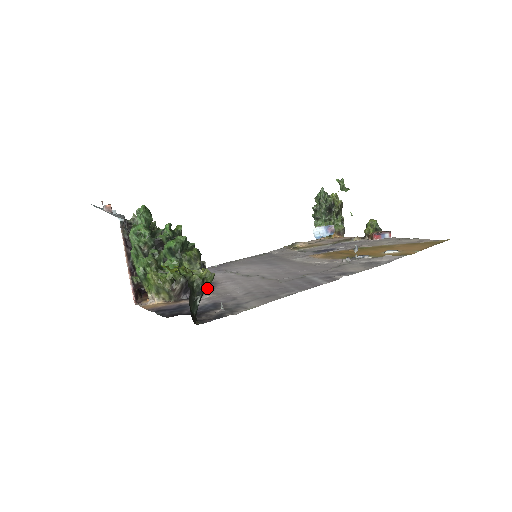
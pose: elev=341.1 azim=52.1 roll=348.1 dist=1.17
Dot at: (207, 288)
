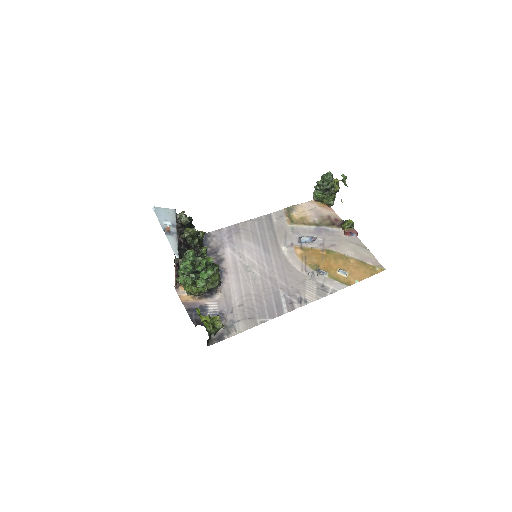
Dot at: occluded
